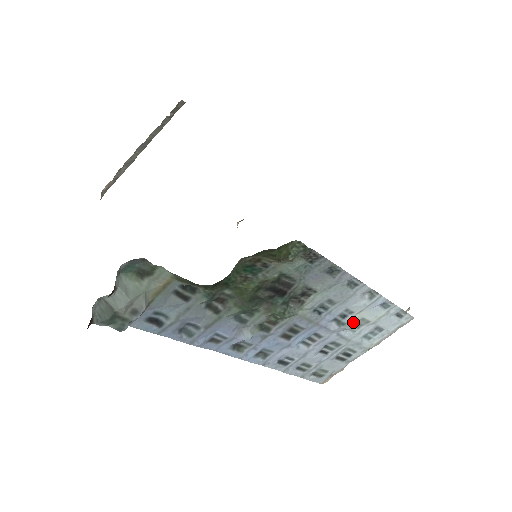
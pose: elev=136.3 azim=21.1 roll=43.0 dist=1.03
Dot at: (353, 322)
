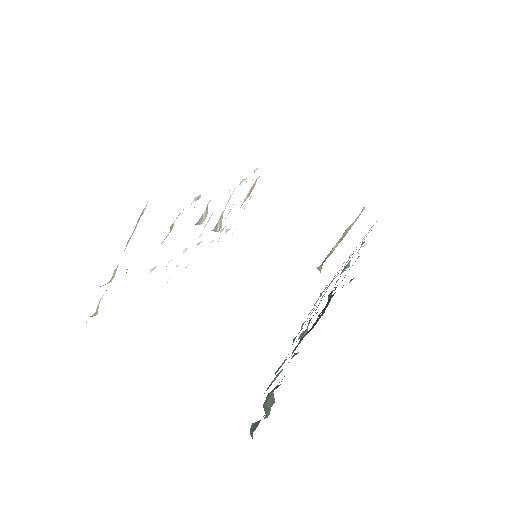
Dot at: (350, 260)
